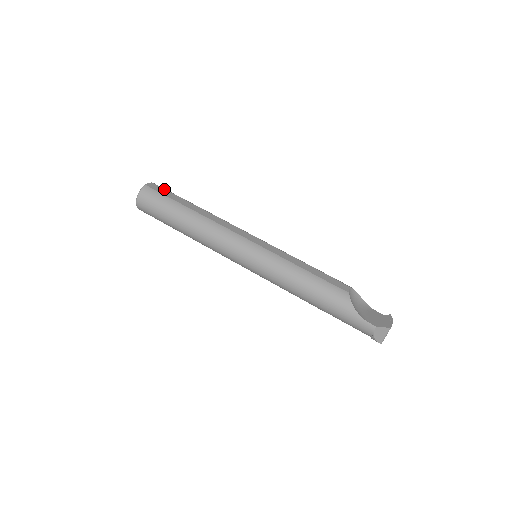
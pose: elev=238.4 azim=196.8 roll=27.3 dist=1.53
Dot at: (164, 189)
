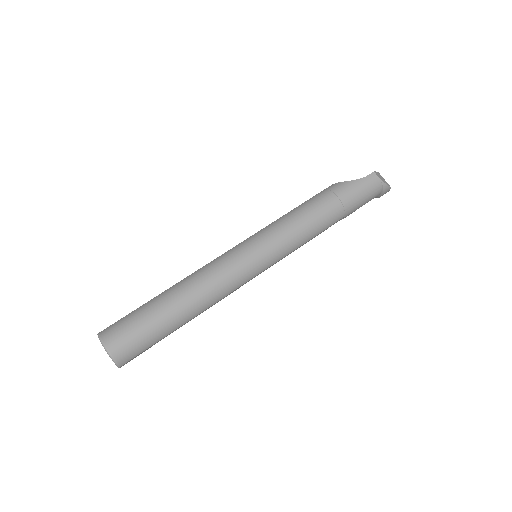
Dot at: occluded
